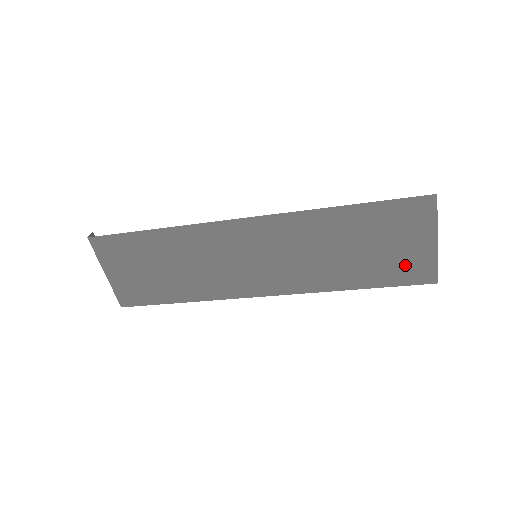
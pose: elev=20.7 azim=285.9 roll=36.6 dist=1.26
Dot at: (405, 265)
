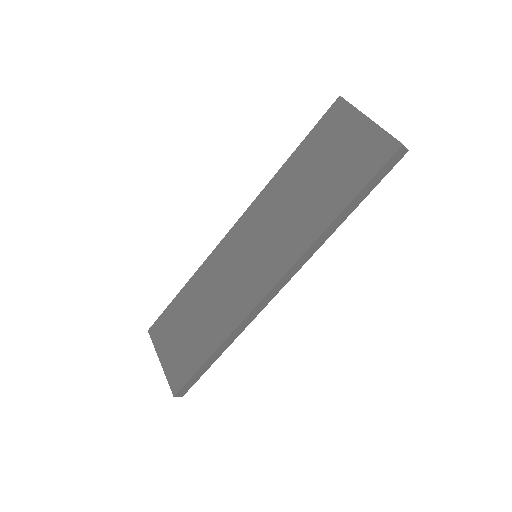
Dot at: (362, 157)
